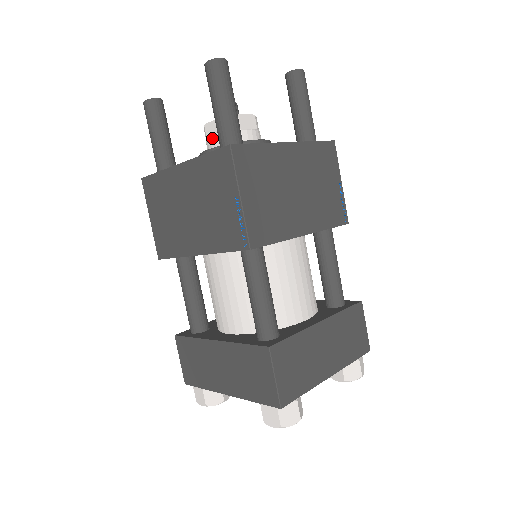
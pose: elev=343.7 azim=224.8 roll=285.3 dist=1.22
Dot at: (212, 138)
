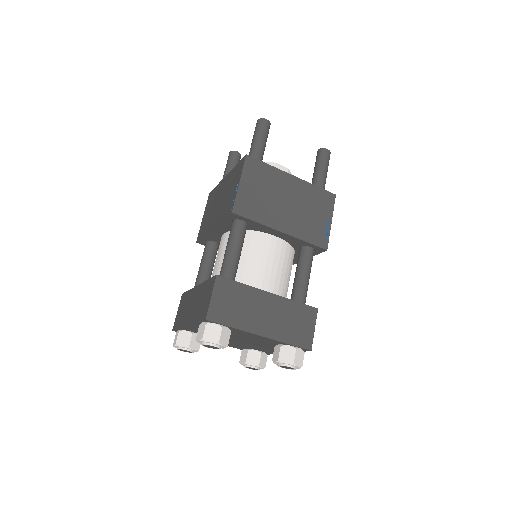
Dot at: occluded
